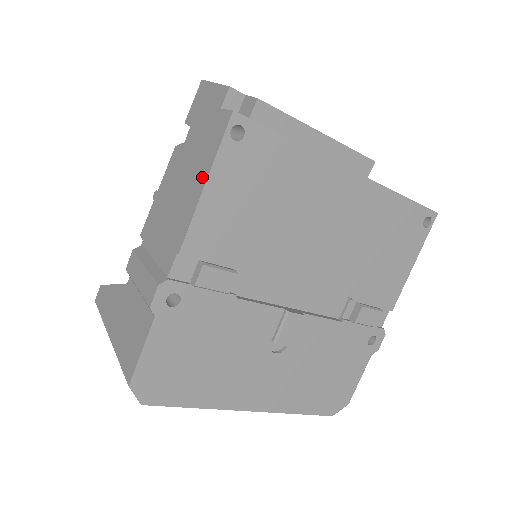
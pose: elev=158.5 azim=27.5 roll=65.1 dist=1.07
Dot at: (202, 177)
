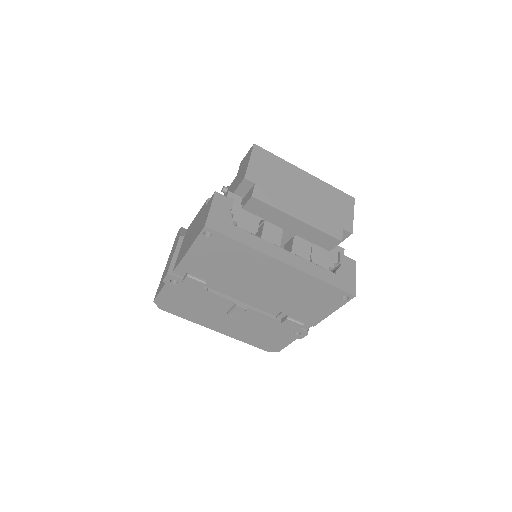
Dot at: (192, 242)
